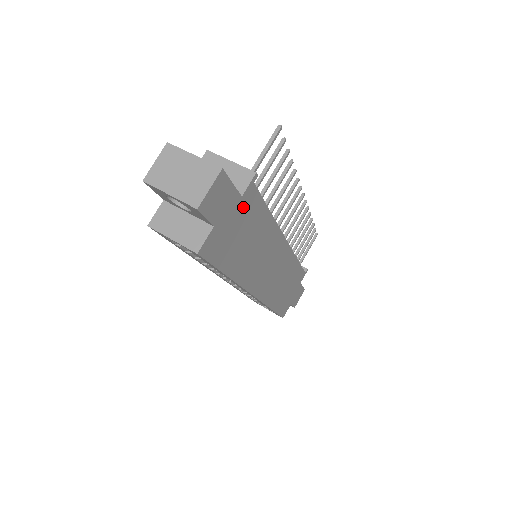
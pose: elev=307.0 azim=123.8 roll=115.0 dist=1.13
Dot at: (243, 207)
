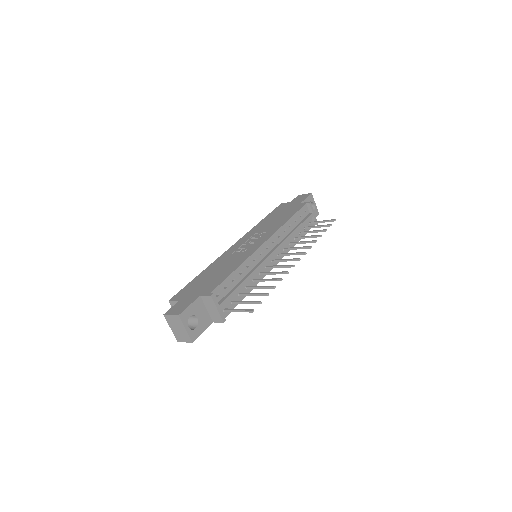
Dot at: occluded
